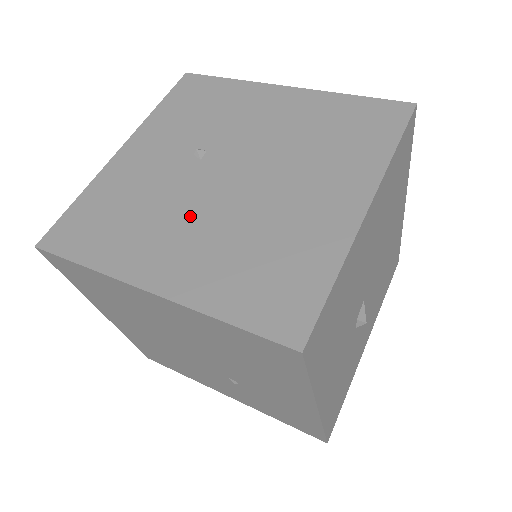
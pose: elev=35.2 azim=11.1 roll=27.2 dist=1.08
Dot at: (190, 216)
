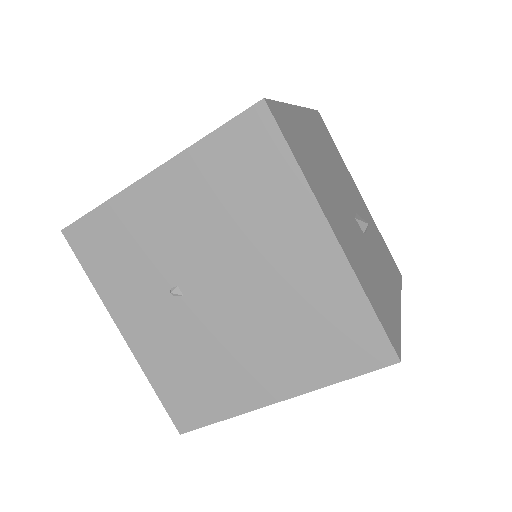
Dot at: (235, 341)
